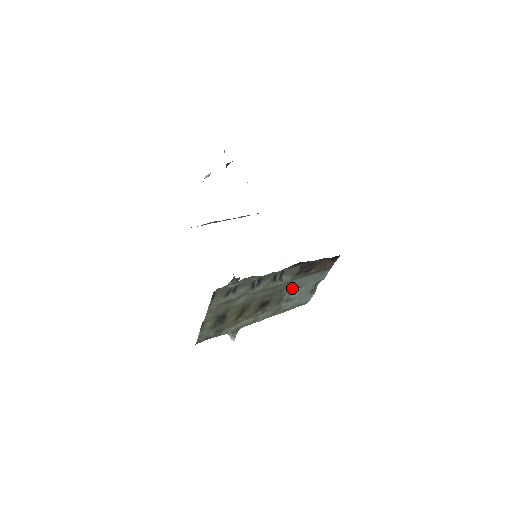
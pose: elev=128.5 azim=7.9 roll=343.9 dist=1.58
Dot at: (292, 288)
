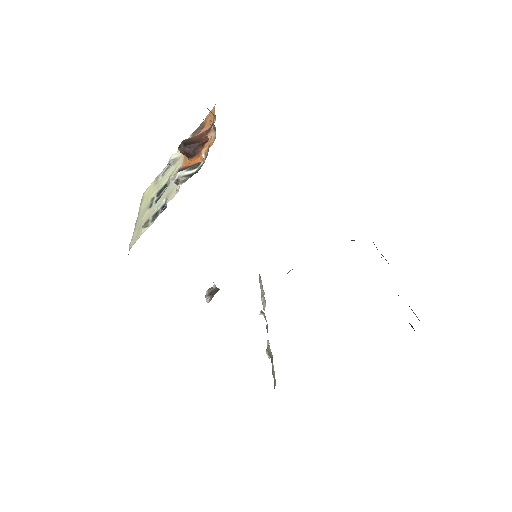
Dot at: occluded
